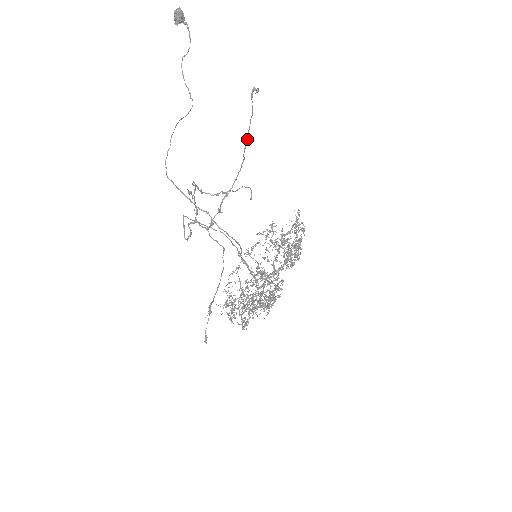
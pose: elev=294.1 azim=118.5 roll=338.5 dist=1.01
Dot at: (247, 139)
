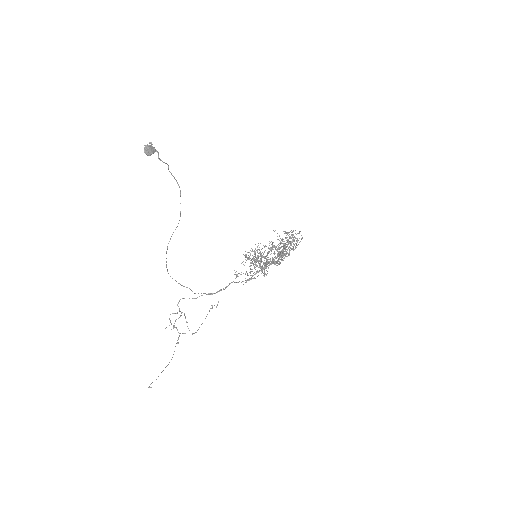
Dot at: (163, 370)
